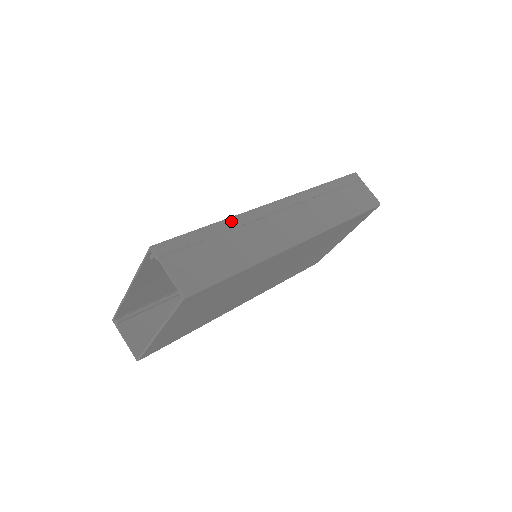
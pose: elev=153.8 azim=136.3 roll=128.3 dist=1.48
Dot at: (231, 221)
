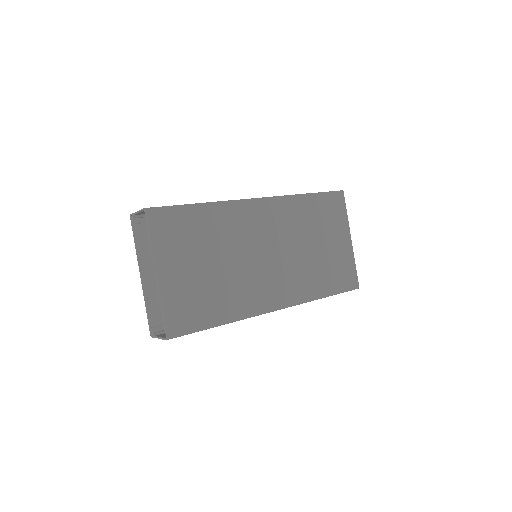
Dot at: occluded
